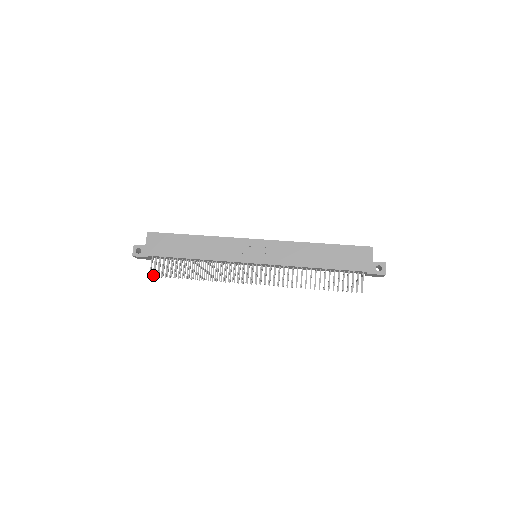
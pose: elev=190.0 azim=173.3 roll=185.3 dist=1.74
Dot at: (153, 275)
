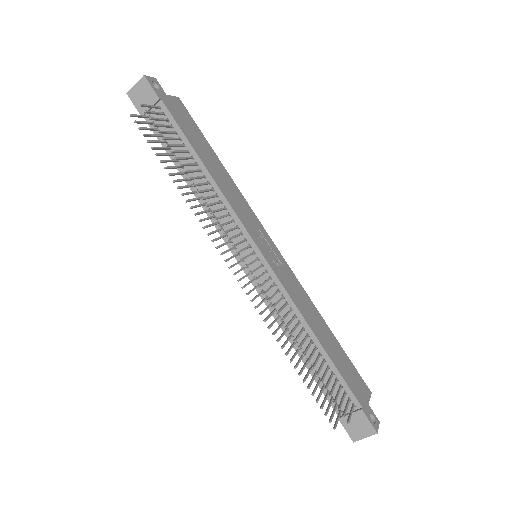
Dot at: (133, 114)
